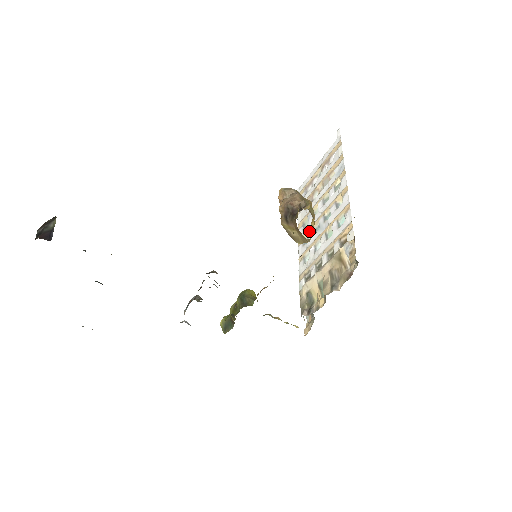
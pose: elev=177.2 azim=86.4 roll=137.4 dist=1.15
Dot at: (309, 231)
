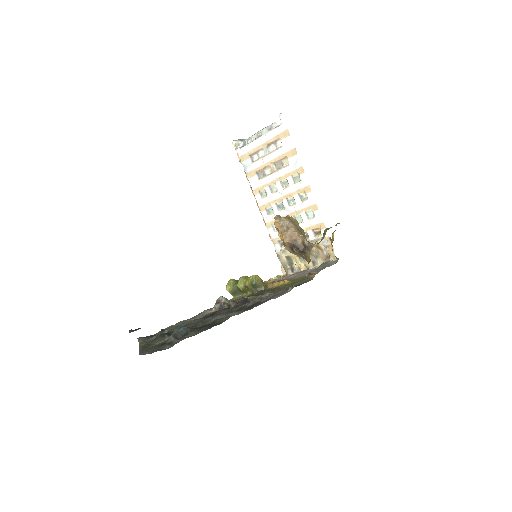
Dot at: (272, 205)
